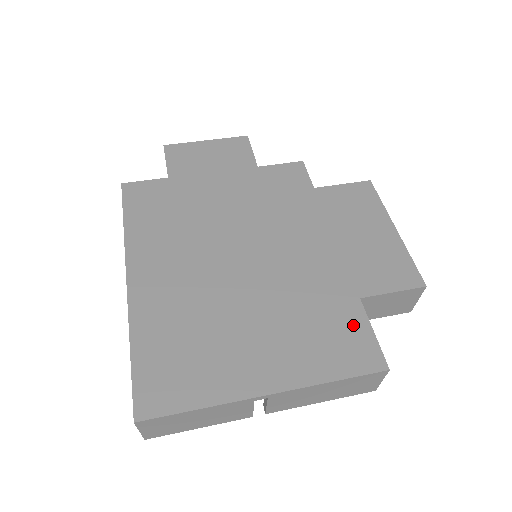
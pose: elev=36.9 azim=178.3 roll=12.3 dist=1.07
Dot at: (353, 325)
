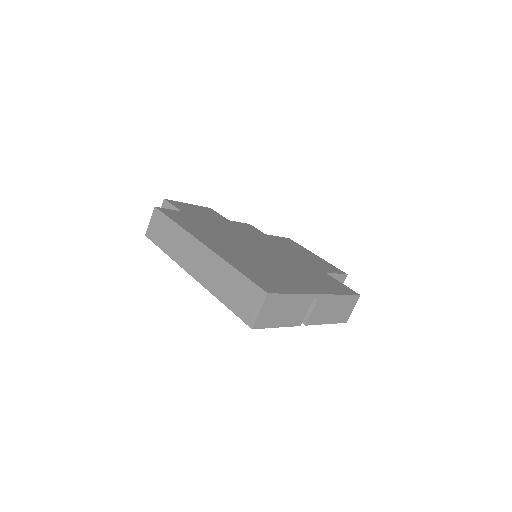
Dot at: (332, 280)
